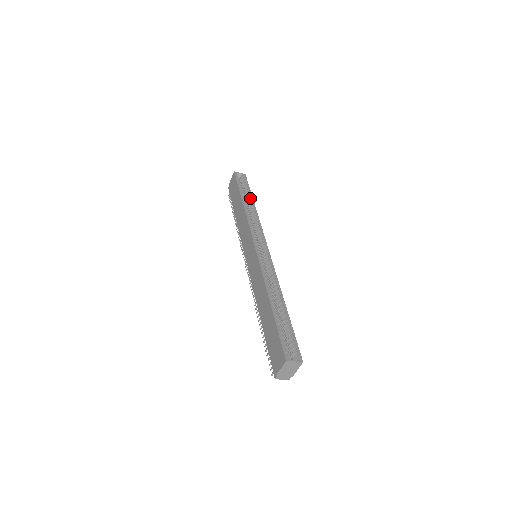
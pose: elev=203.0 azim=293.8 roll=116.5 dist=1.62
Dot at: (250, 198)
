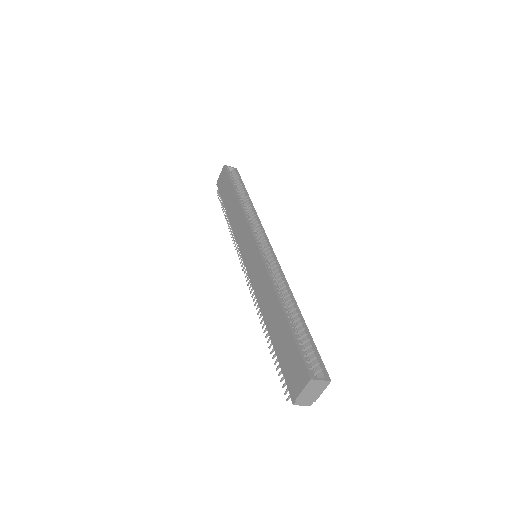
Dot at: (245, 192)
